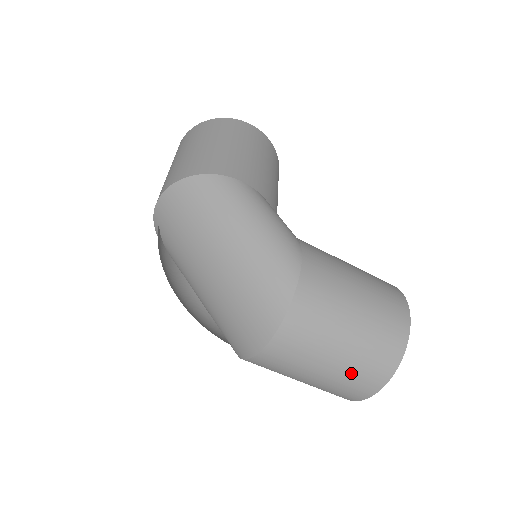
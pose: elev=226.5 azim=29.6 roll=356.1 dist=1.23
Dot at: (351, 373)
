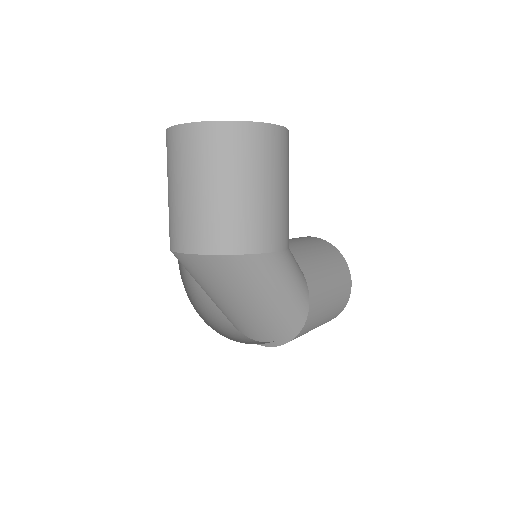
Dot at: occluded
